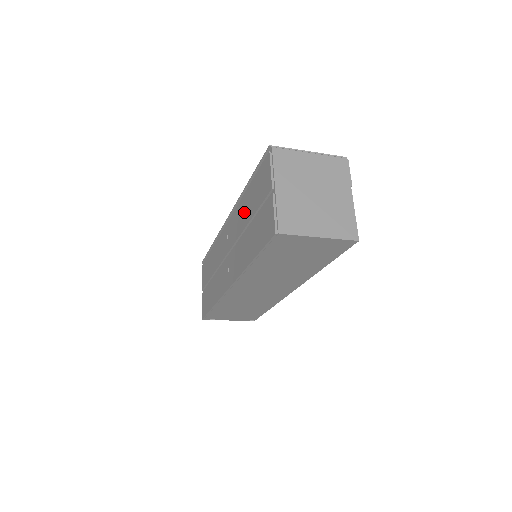
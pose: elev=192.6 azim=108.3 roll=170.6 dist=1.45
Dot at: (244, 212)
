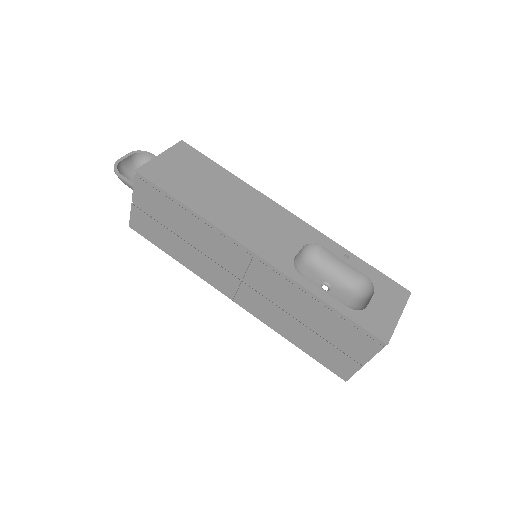
Dot at: (304, 309)
